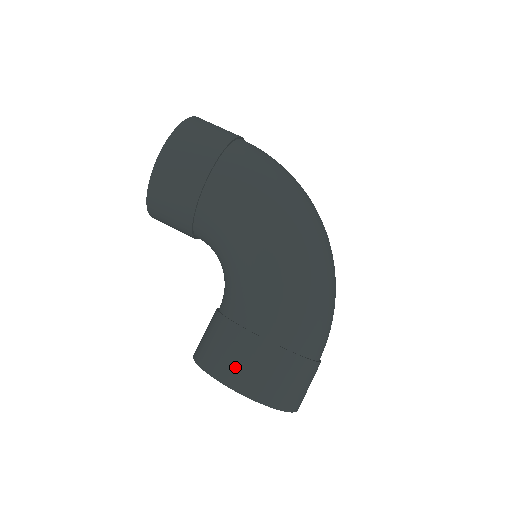
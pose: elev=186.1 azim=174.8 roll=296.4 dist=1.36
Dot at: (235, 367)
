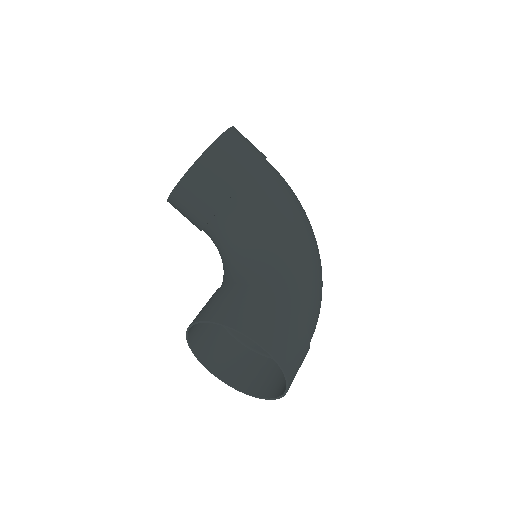
Dot at: (263, 325)
